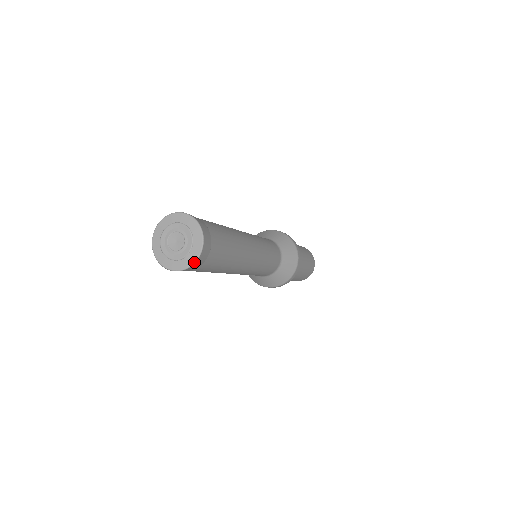
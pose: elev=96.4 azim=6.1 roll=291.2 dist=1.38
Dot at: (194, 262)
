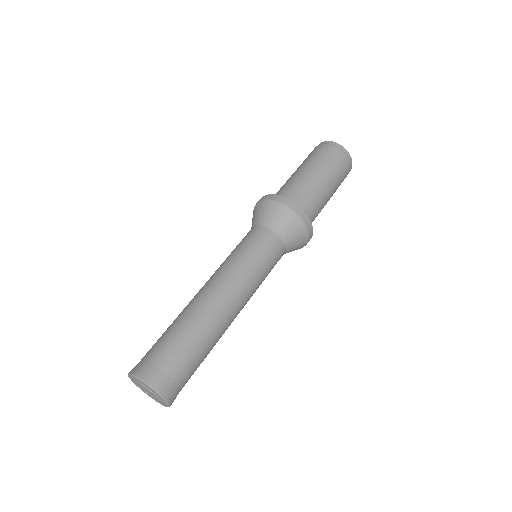
Dot at: (165, 406)
